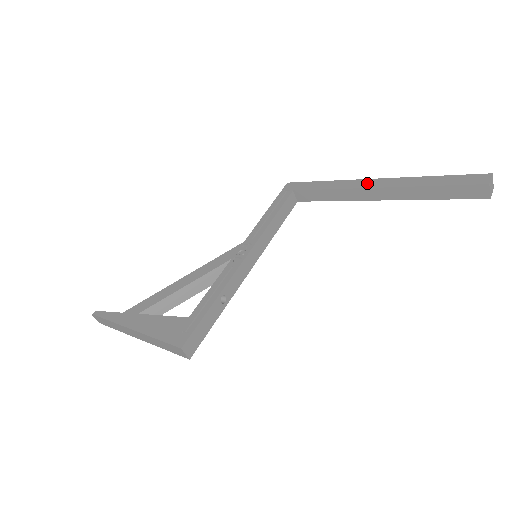
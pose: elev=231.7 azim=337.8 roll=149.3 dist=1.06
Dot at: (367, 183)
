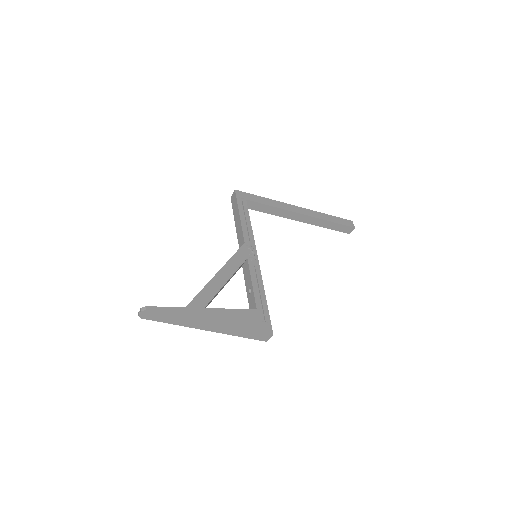
Dot at: (296, 209)
